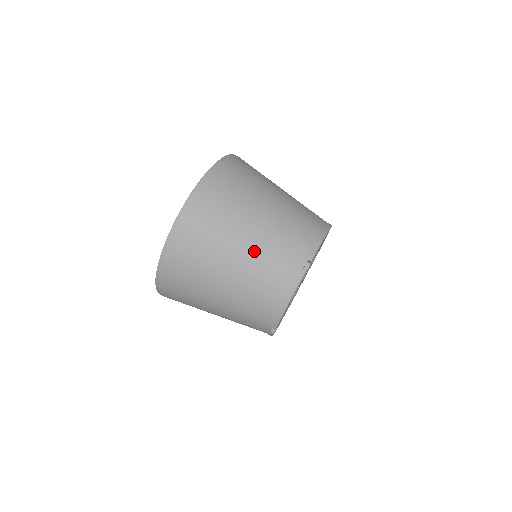
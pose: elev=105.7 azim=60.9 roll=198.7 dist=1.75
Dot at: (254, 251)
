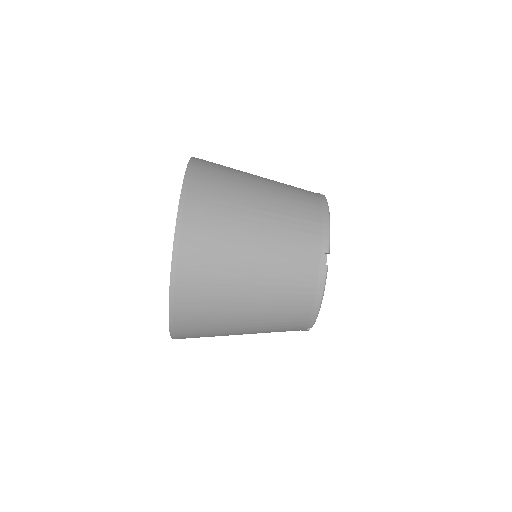
Dot at: occluded
